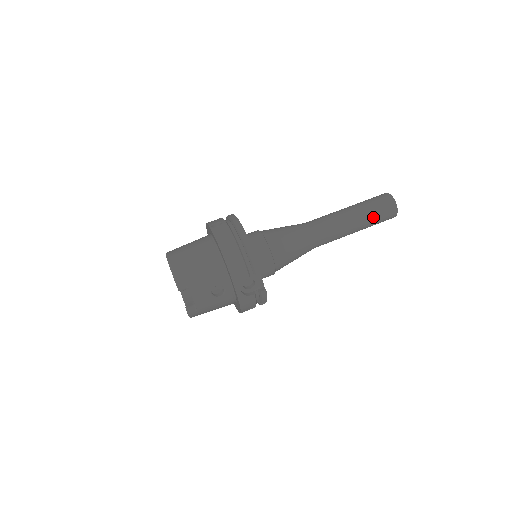
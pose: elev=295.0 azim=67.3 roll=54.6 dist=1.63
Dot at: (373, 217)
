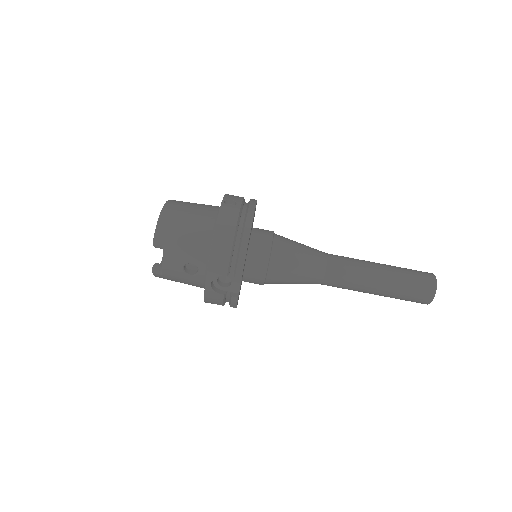
Dot at: (401, 291)
